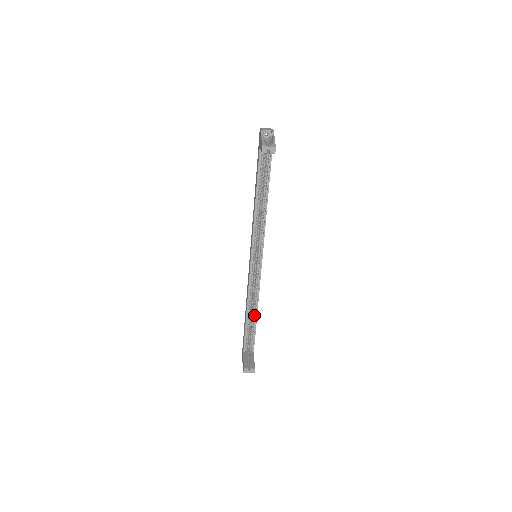
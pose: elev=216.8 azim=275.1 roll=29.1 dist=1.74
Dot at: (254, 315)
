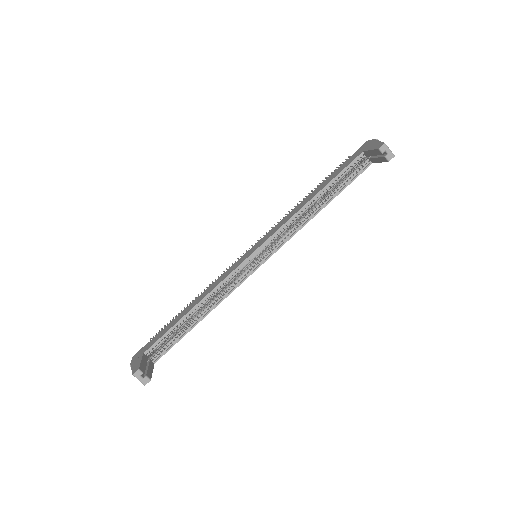
Dot at: (197, 318)
